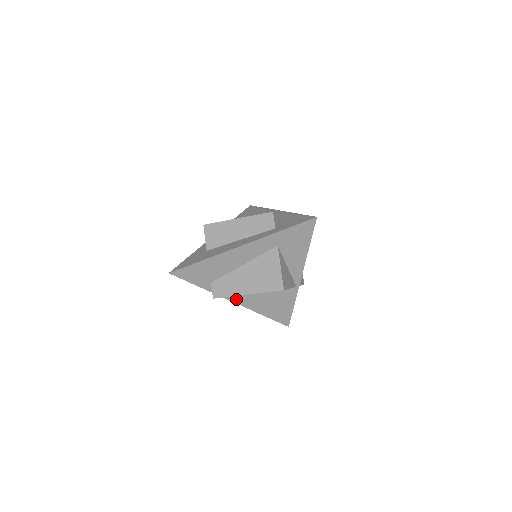
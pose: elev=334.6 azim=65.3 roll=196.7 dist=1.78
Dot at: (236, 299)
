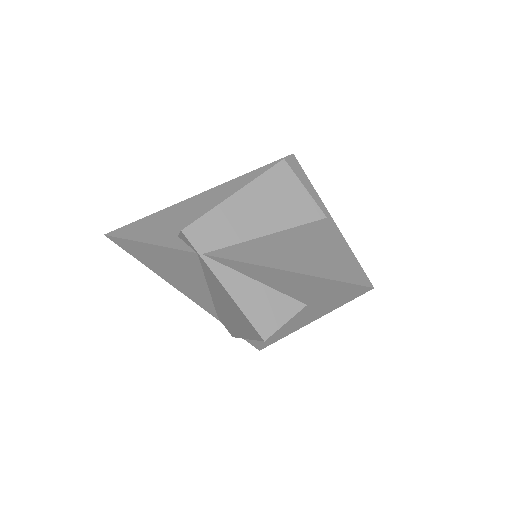
Dot at: (231, 254)
